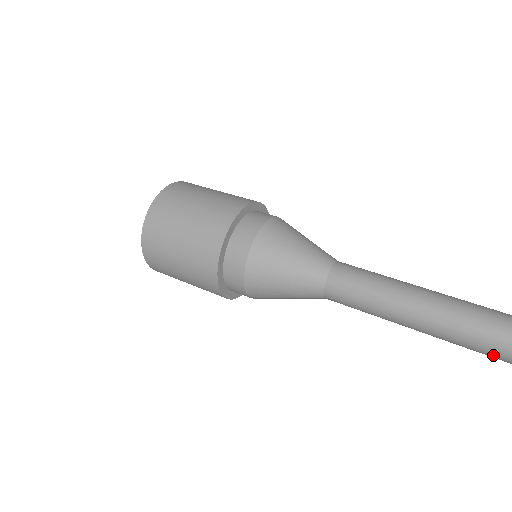
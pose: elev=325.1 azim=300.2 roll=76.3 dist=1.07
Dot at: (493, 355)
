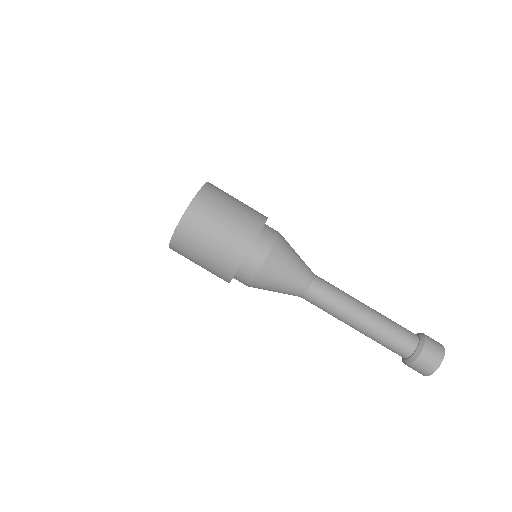
Dot at: occluded
